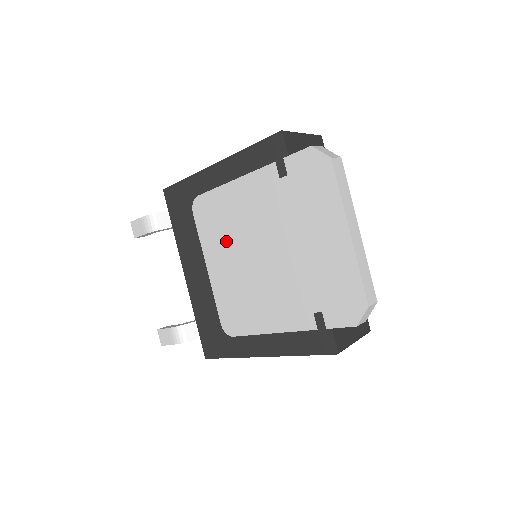
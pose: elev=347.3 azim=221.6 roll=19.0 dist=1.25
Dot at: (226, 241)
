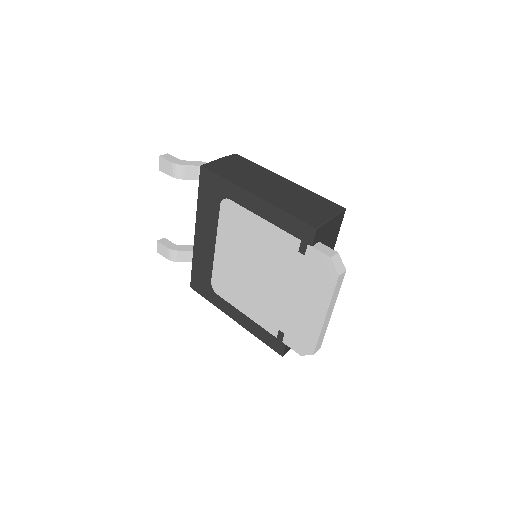
Dot at: (239, 245)
